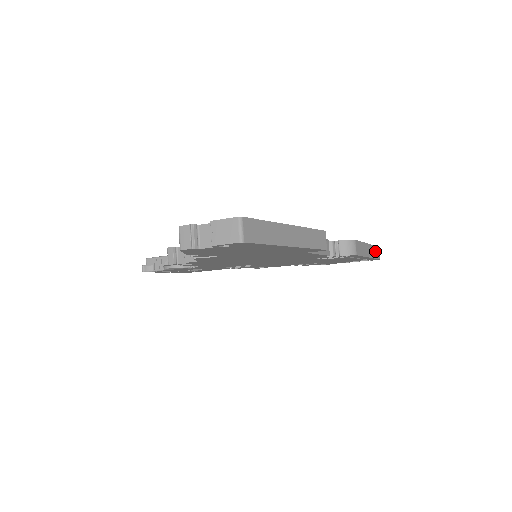
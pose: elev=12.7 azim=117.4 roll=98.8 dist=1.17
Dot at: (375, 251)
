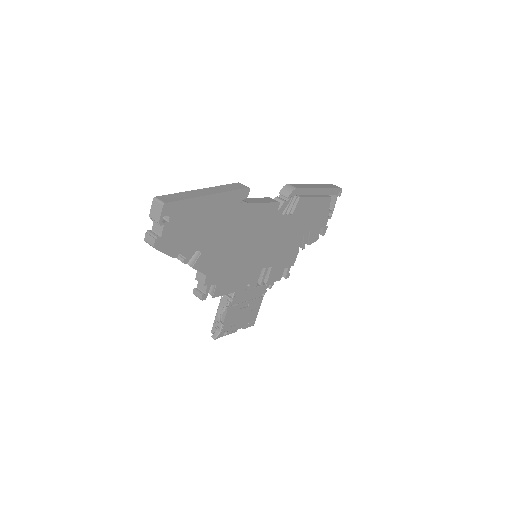
Dot at: (328, 186)
